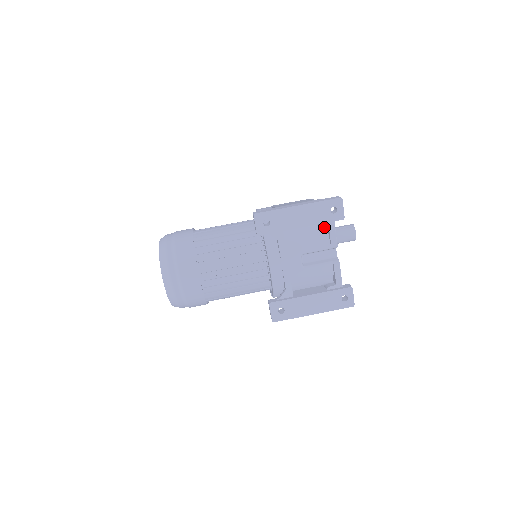
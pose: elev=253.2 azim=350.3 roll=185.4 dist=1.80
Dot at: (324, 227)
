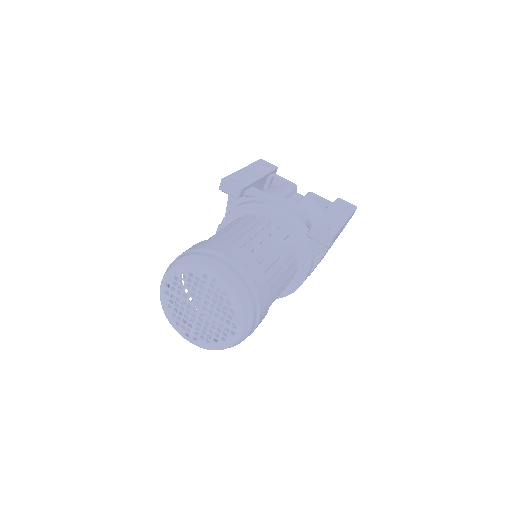
Dot at: (273, 186)
